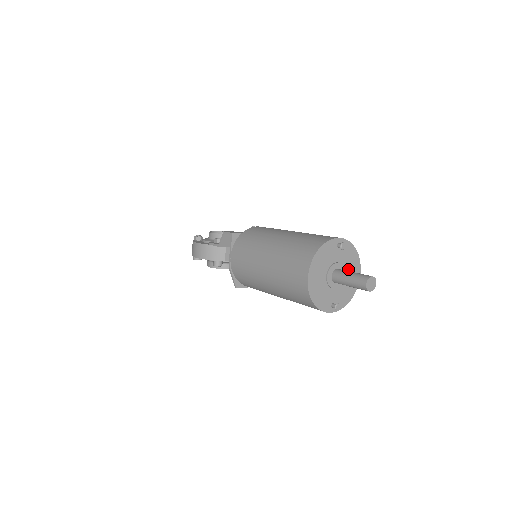
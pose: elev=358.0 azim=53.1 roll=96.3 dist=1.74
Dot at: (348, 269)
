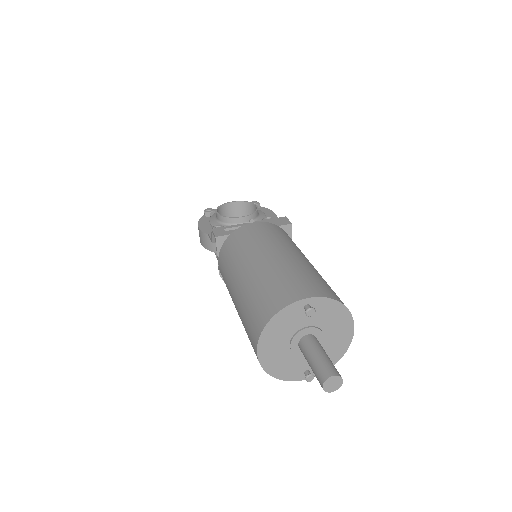
Dot at: (330, 329)
